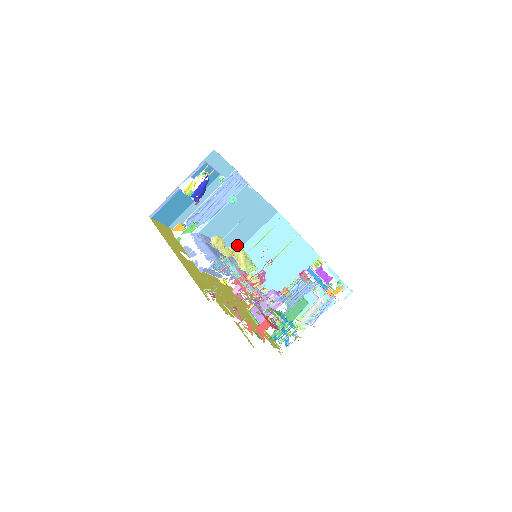
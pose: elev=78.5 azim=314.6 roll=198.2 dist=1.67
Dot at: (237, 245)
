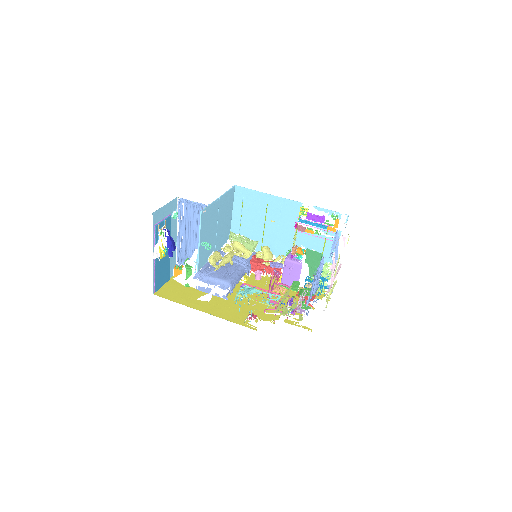
Dot at: (227, 236)
